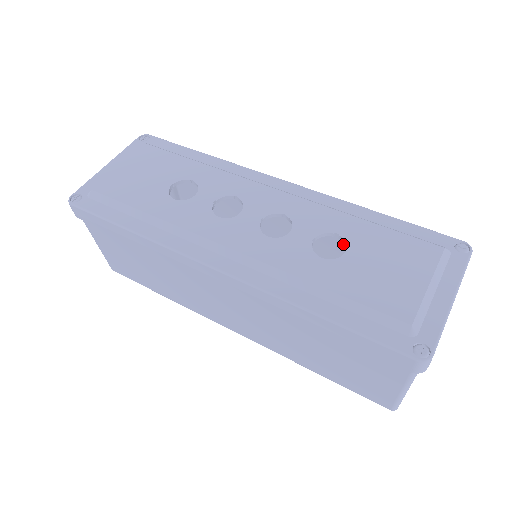
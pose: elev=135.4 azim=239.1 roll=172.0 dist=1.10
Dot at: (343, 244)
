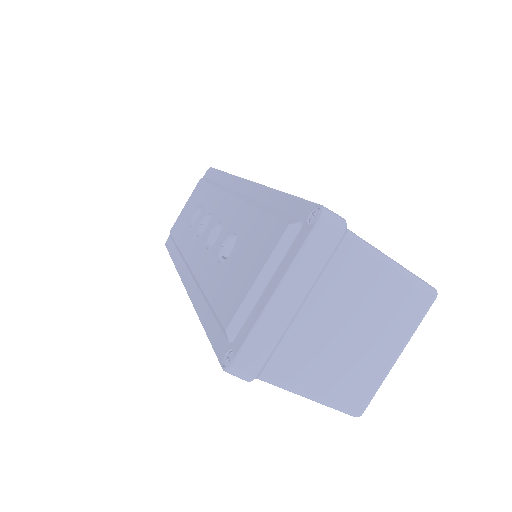
Dot at: occluded
